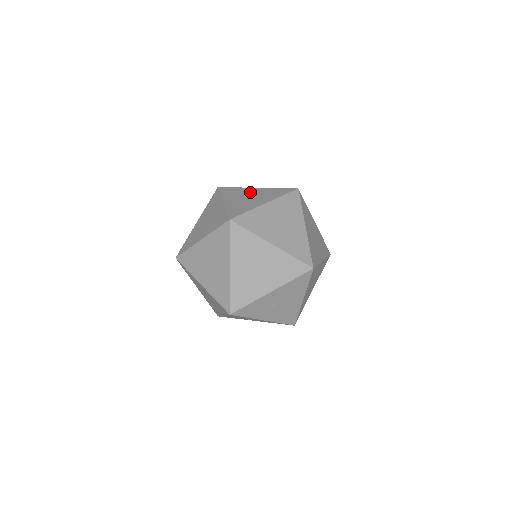
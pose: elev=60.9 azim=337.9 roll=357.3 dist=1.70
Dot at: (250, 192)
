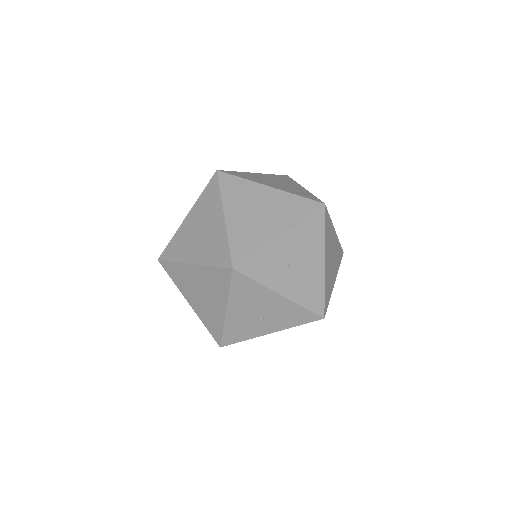
Dot at: occluded
